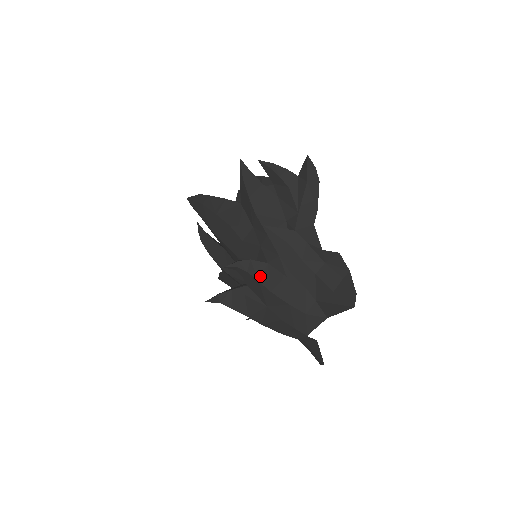
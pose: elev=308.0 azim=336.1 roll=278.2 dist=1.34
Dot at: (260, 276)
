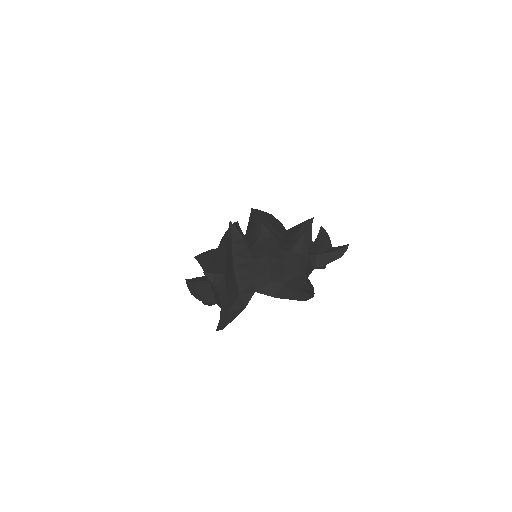
Dot at: (271, 247)
